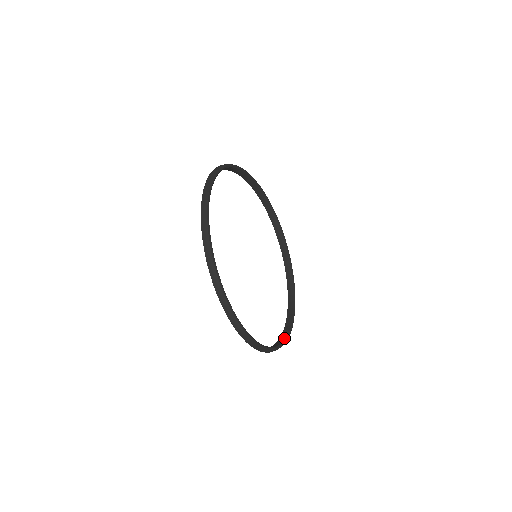
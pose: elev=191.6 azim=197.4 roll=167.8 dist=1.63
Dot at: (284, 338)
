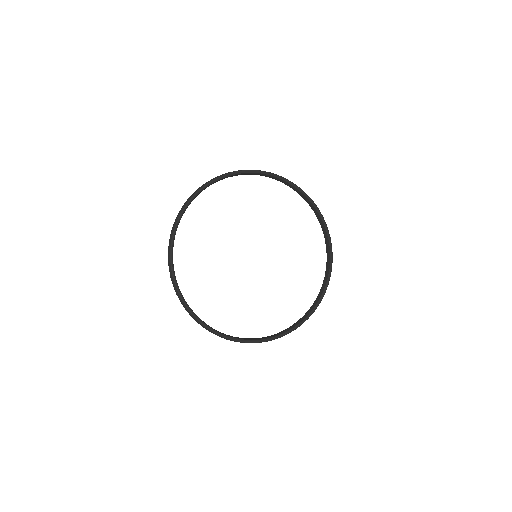
Dot at: (328, 269)
